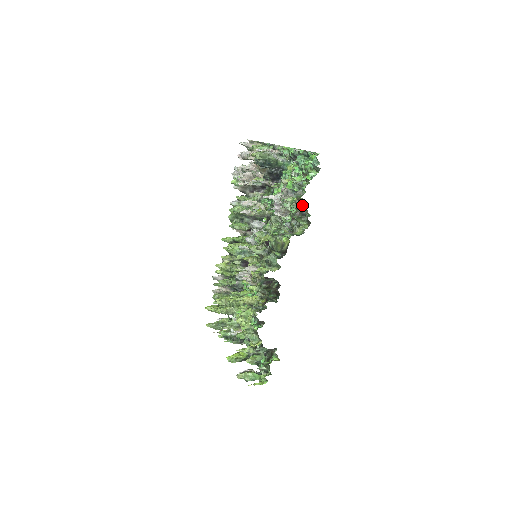
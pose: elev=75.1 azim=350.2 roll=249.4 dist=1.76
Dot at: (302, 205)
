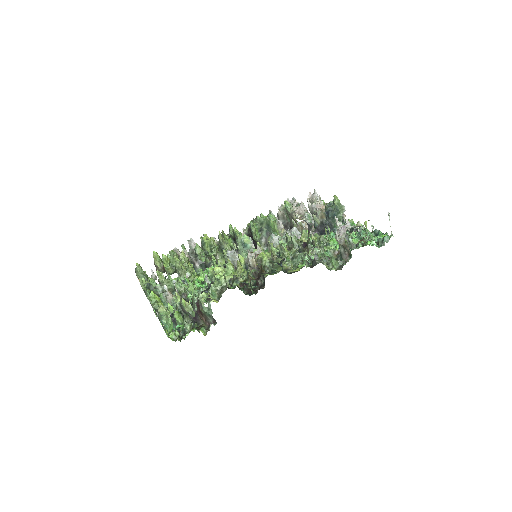
Dot at: occluded
